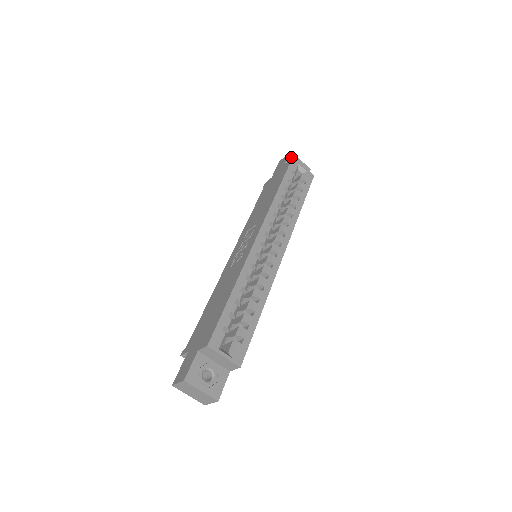
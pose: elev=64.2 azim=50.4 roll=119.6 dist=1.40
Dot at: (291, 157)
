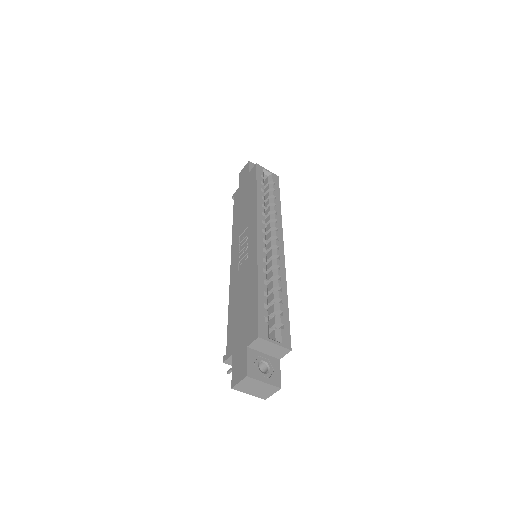
Dot at: (251, 165)
